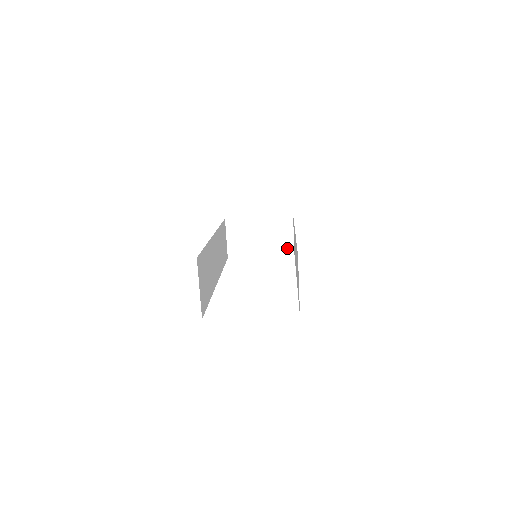
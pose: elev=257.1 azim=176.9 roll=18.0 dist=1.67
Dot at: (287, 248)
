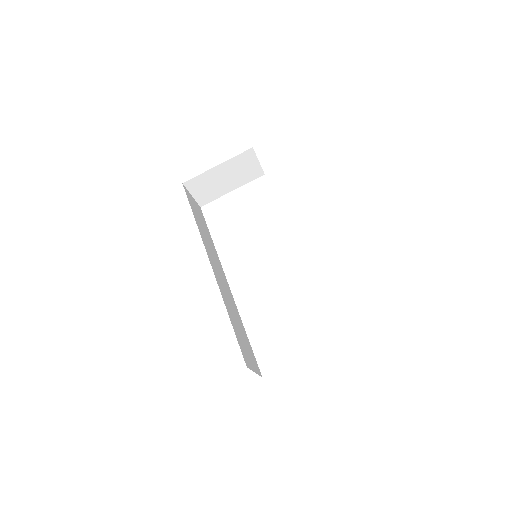
Dot at: (256, 173)
